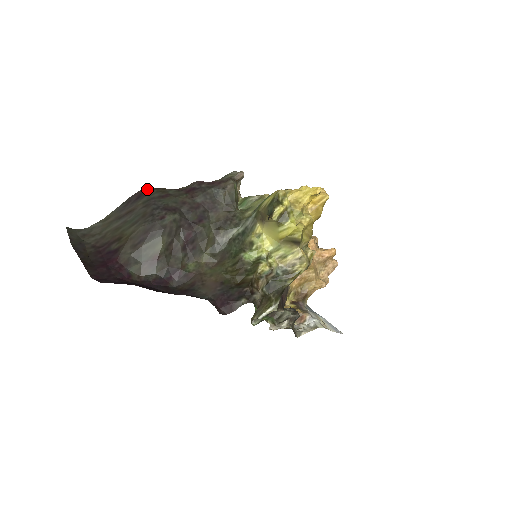
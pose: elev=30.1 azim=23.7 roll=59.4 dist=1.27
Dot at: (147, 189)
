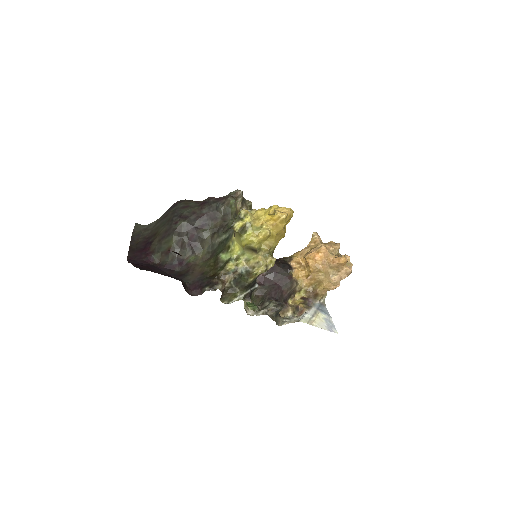
Dot at: (181, 201)
